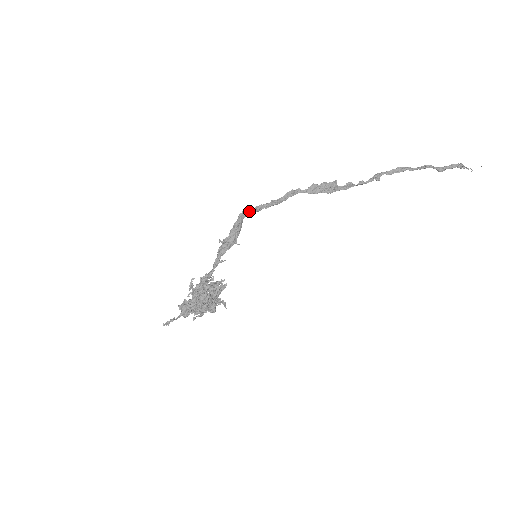
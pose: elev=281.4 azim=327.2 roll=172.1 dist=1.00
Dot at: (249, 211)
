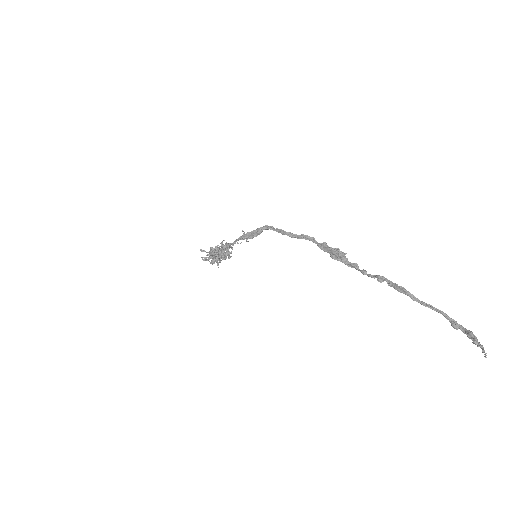
Dot at: (272, 228)
